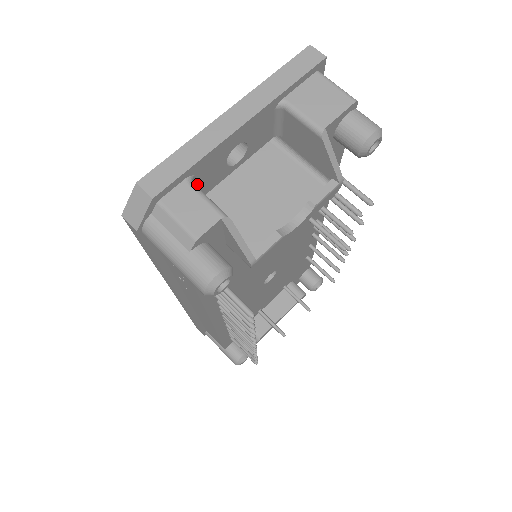
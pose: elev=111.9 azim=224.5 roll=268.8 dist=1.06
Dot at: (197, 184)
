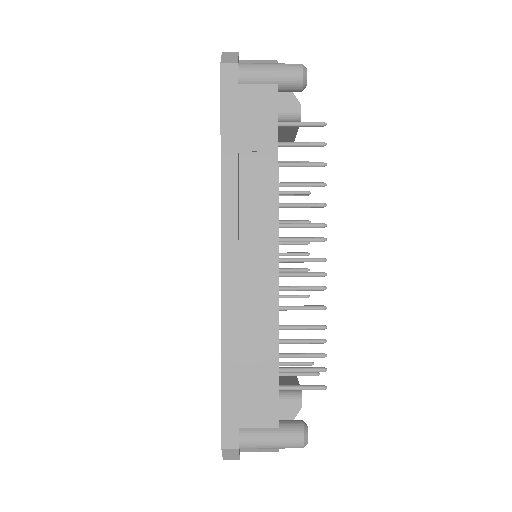
Dot at: occluded
